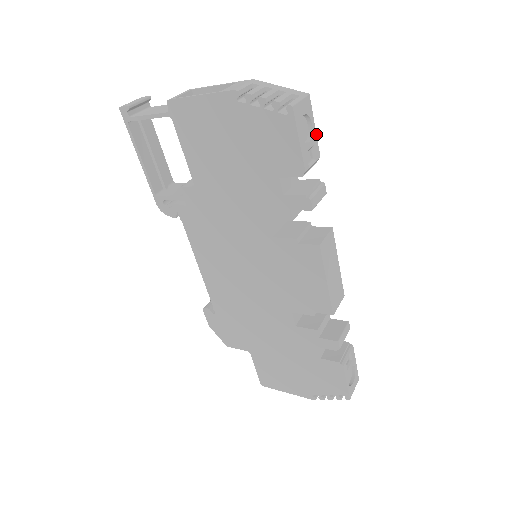
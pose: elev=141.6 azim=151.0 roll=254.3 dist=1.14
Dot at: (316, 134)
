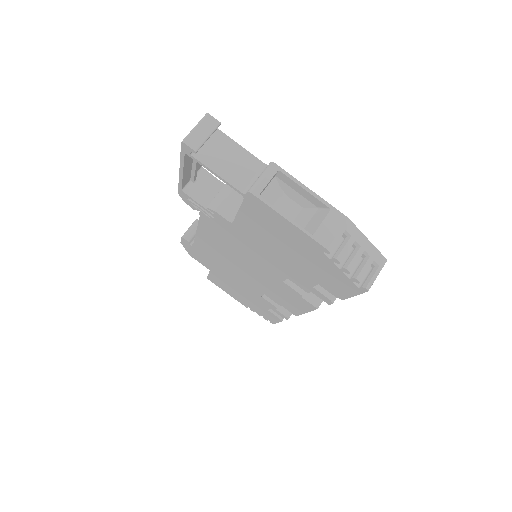
Dot at: occluded
